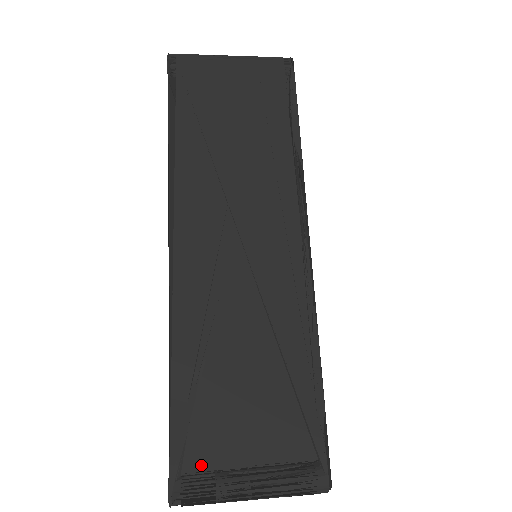
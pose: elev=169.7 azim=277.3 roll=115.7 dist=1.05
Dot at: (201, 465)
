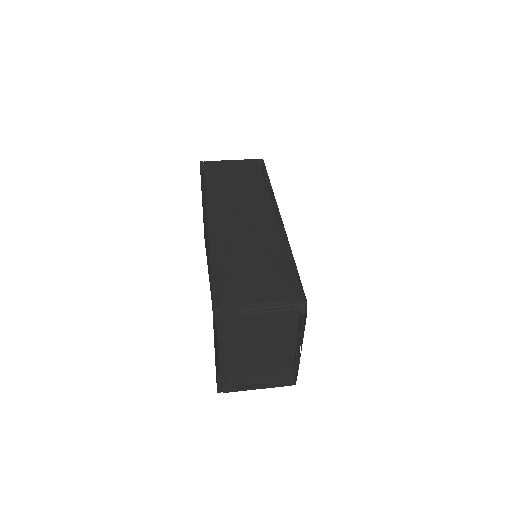
Dot at: (230, 299)
